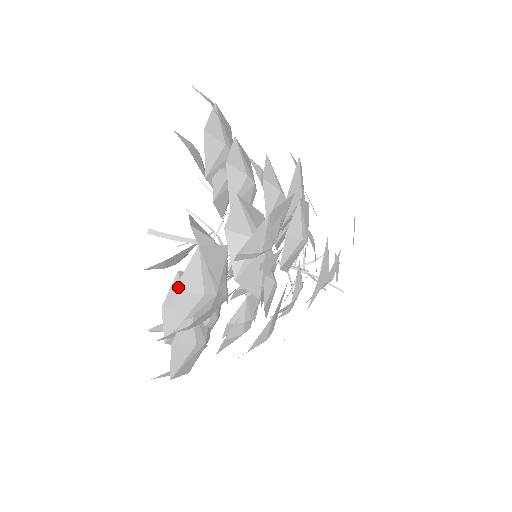
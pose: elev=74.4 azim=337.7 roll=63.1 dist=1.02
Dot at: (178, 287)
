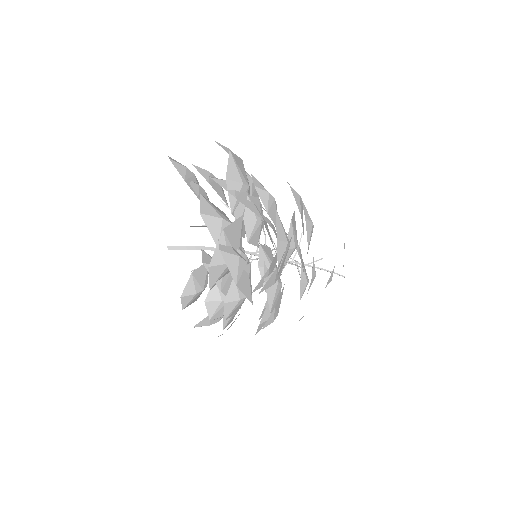
Dot at: (201, 212)
